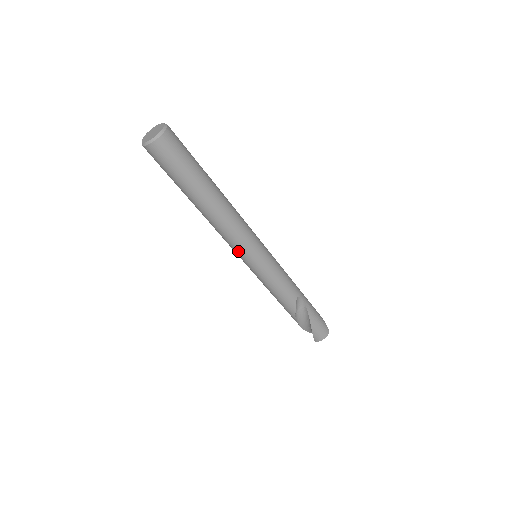
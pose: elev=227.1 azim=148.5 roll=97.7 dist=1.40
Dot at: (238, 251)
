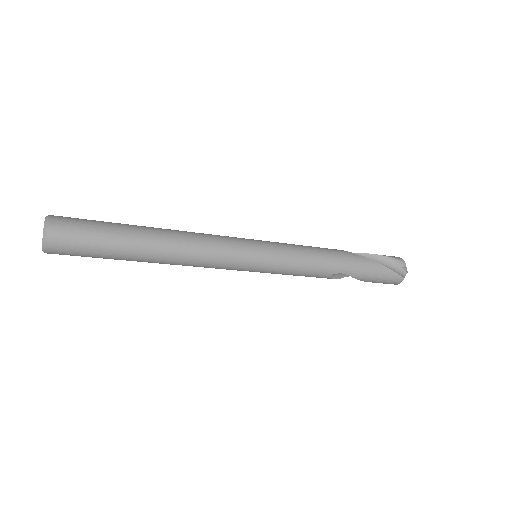
Dot at: occluded
